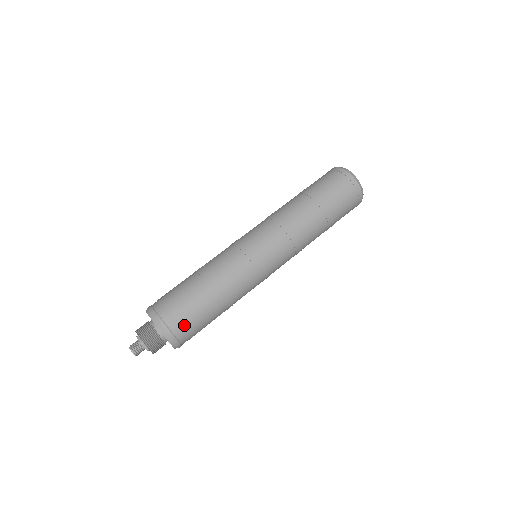
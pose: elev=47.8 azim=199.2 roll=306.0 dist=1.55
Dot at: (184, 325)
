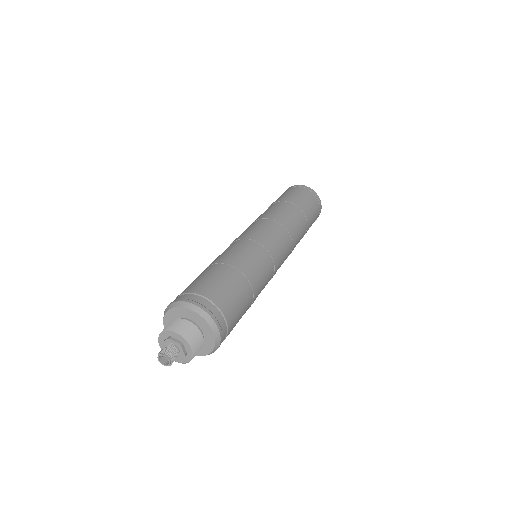
Dot at: (229, 316)
